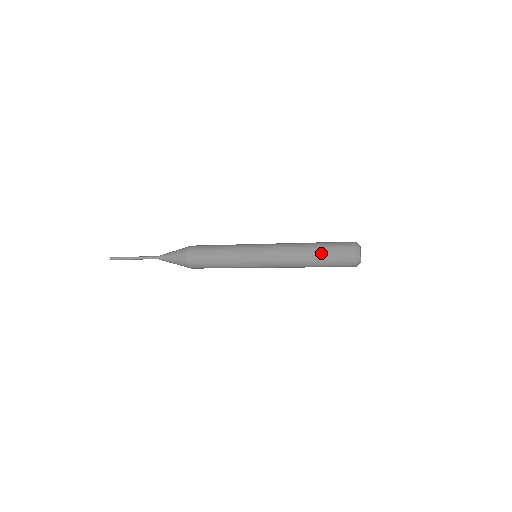
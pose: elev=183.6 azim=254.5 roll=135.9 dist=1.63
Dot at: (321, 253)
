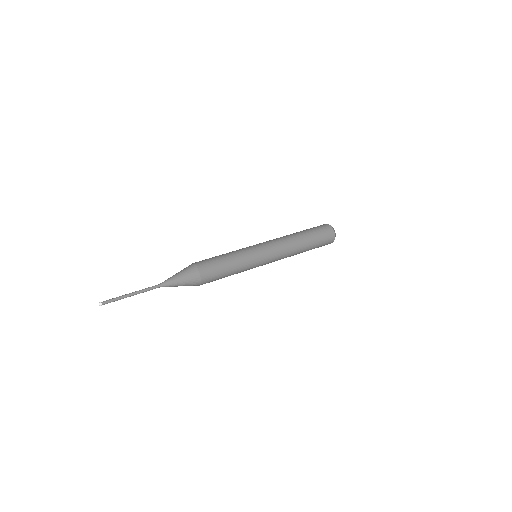
Dot at: occluded
